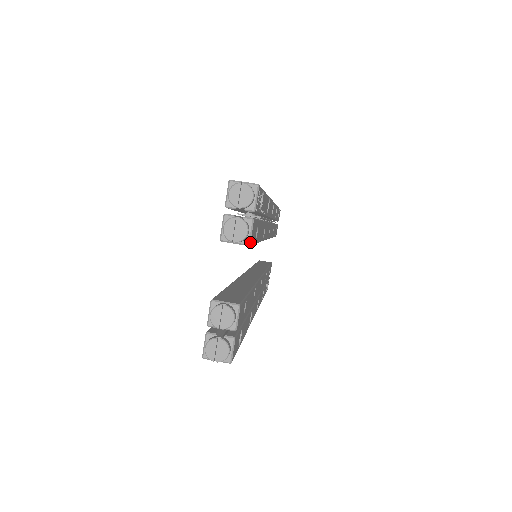
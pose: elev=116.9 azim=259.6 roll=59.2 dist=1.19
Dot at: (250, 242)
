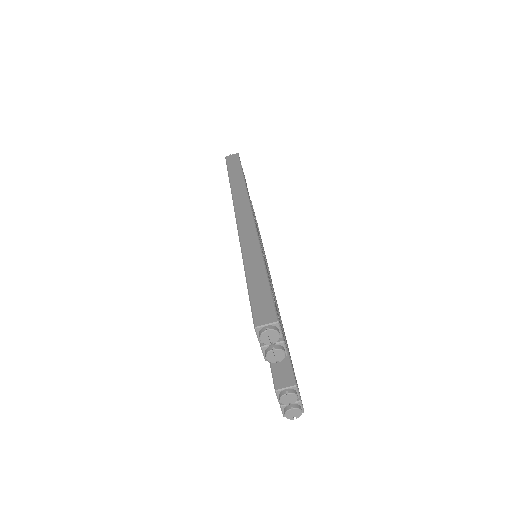
Dot at: occluded
